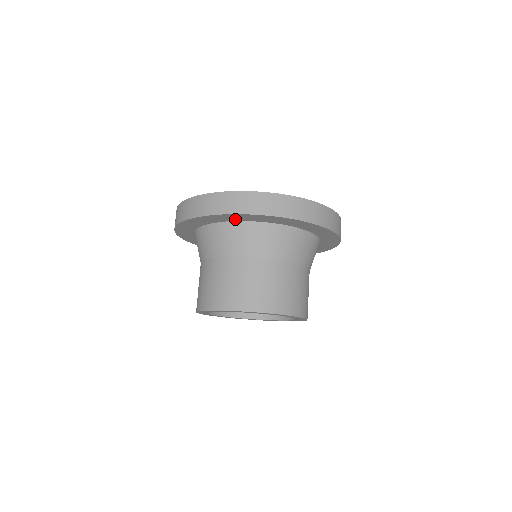
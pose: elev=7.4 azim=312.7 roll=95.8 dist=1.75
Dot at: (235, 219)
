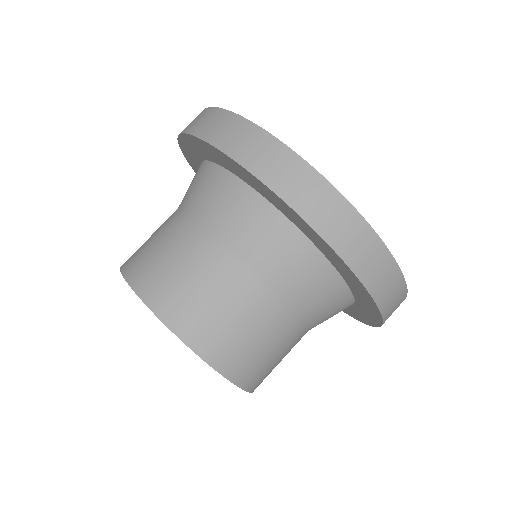
Dot at: (213, 157)
